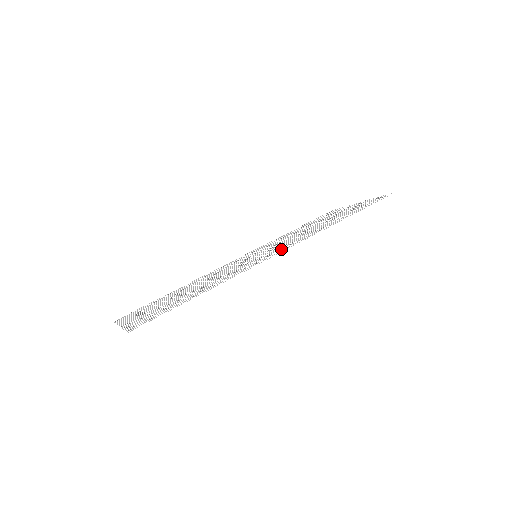
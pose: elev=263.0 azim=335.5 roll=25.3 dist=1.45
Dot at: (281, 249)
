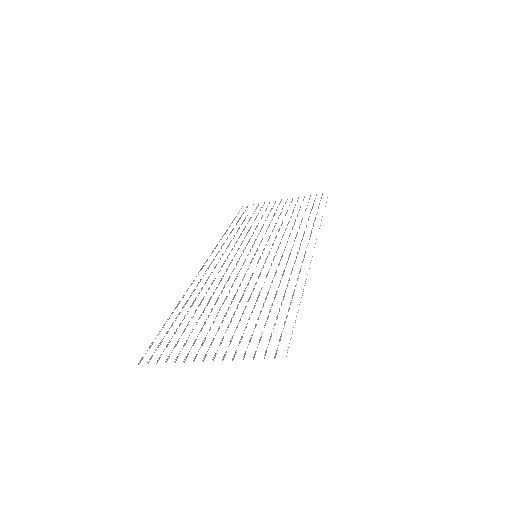
Dot at: occluded
